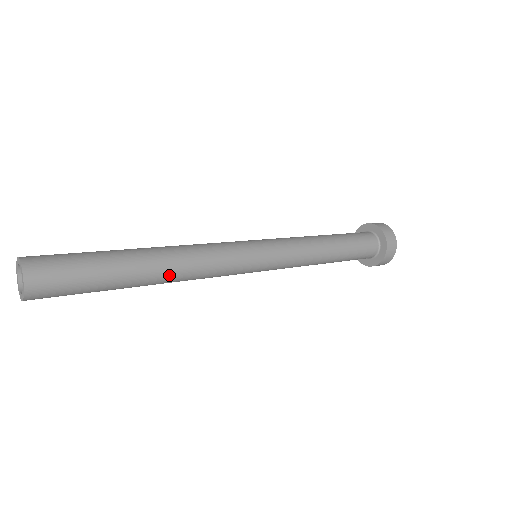
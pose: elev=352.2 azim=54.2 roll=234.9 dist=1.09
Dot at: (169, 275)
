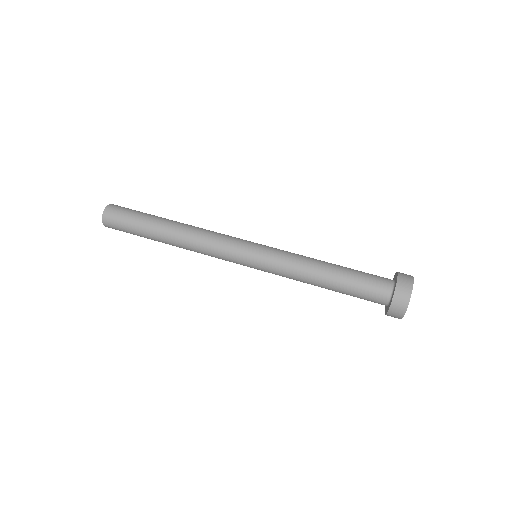
Dot at: (178, 241)
